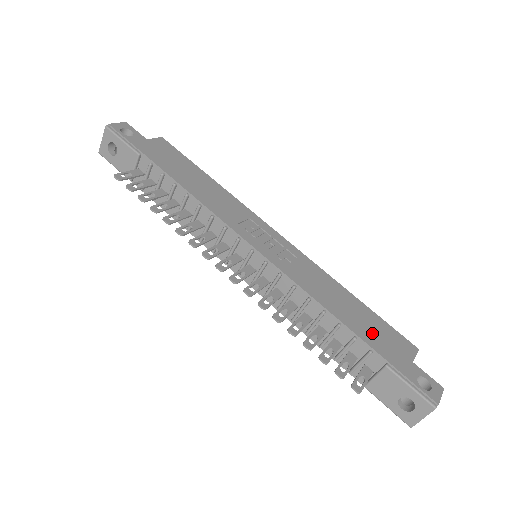
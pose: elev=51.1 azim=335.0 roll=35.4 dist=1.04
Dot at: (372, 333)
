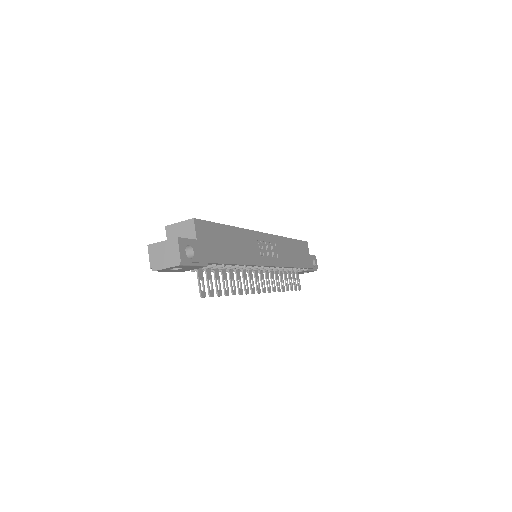
Dot at: (302, 258)
